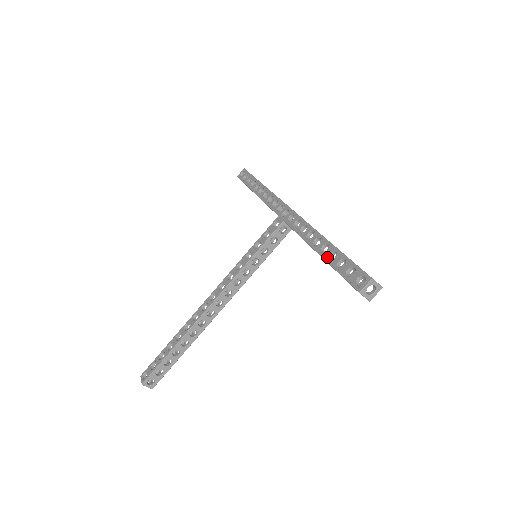
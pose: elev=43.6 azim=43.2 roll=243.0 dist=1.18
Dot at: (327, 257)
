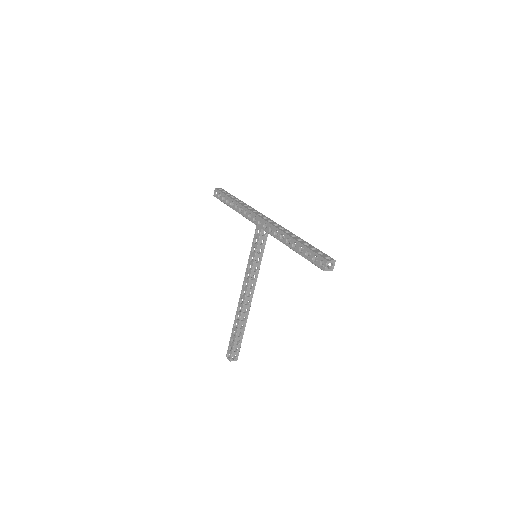
Dot at: (298, 251)
